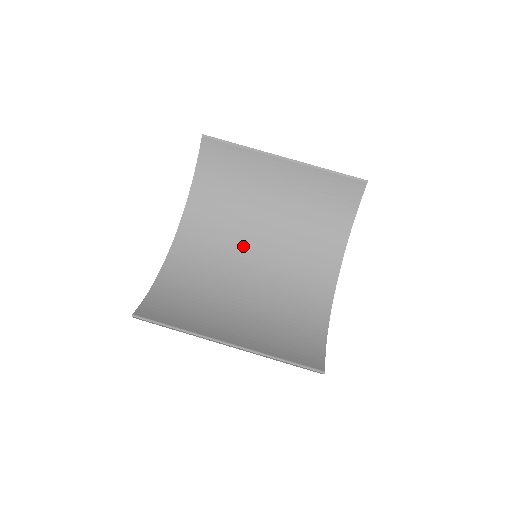
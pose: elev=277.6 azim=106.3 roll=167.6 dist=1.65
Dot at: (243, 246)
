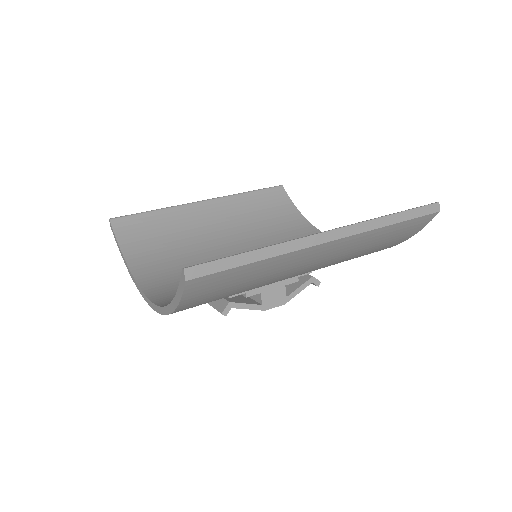
Dot at: occluded
